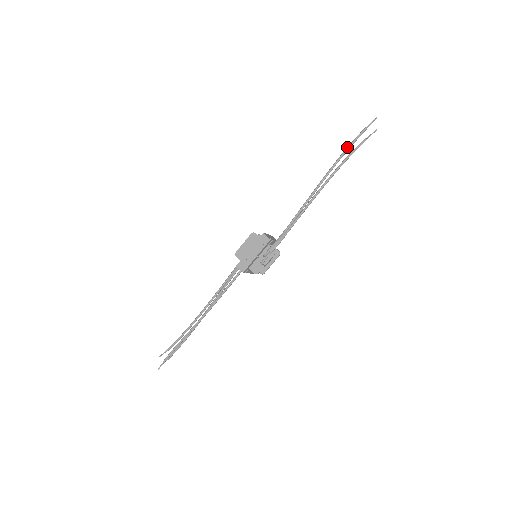
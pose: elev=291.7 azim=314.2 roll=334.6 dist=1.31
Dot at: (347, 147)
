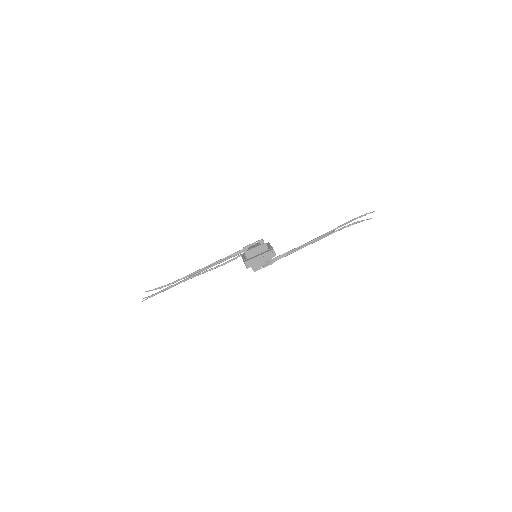
Dot at: (351, 220)
